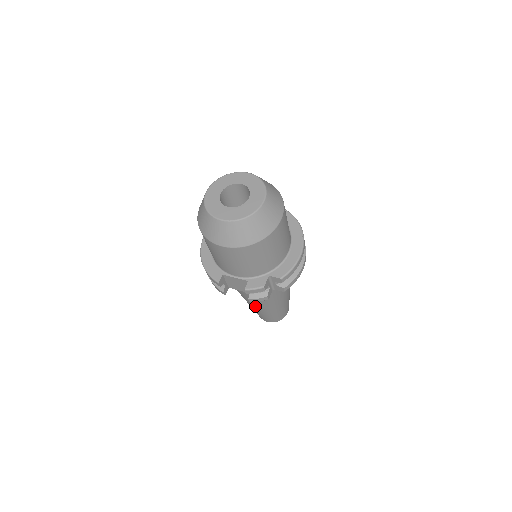
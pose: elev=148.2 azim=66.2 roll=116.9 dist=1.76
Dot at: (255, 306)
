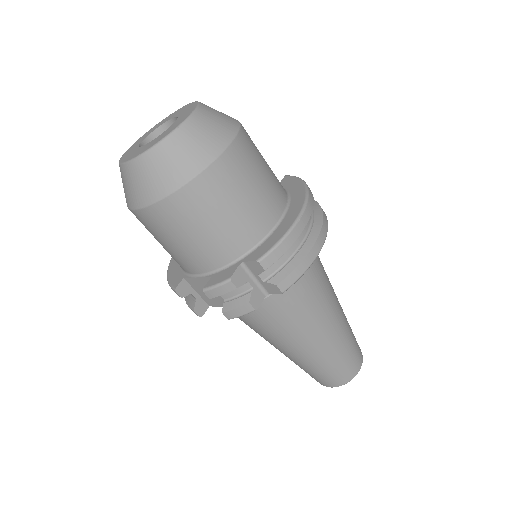
Dot at: (281, 348)
